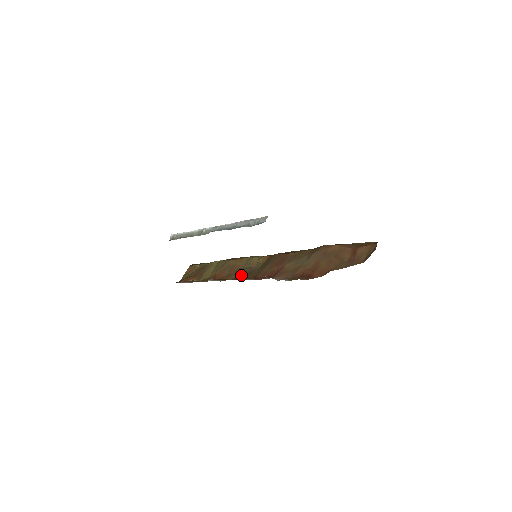
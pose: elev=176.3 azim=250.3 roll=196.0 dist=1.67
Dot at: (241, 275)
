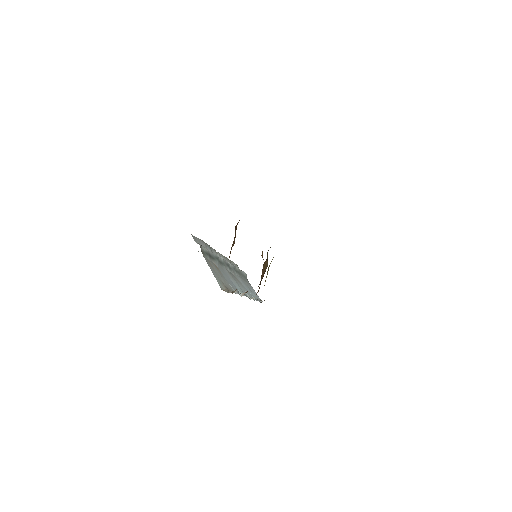
Dot at: occluded
